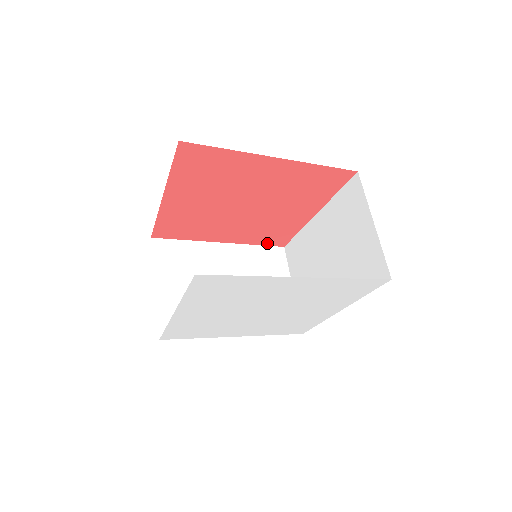
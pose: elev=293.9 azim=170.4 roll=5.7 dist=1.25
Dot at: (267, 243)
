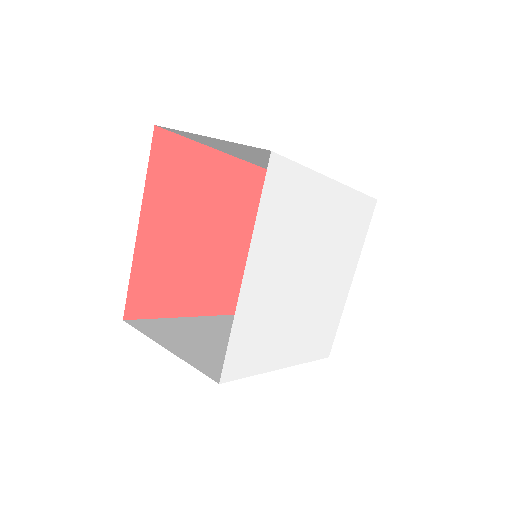
Dot at: (230, 310)
